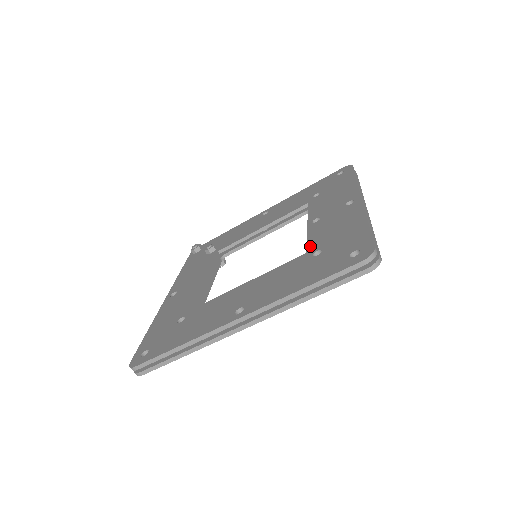
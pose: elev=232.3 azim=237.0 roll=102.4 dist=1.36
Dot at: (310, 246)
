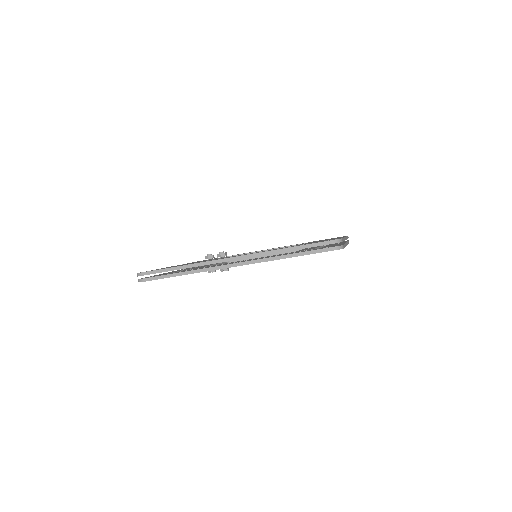
Dot at: occluded
